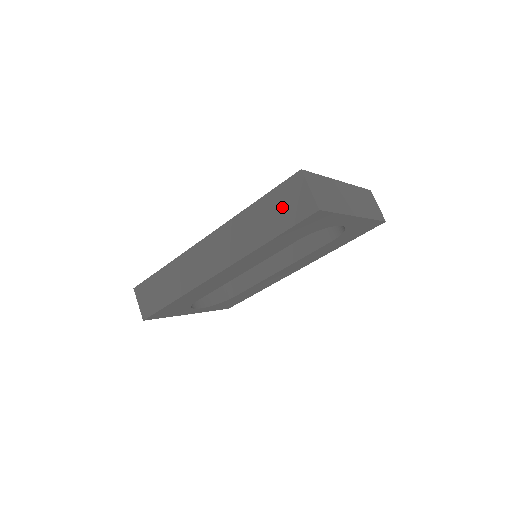
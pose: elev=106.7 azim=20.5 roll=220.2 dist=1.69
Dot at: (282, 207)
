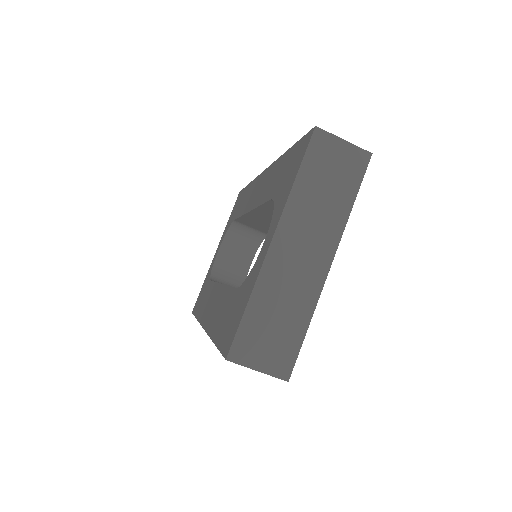
Dot at: occluded
